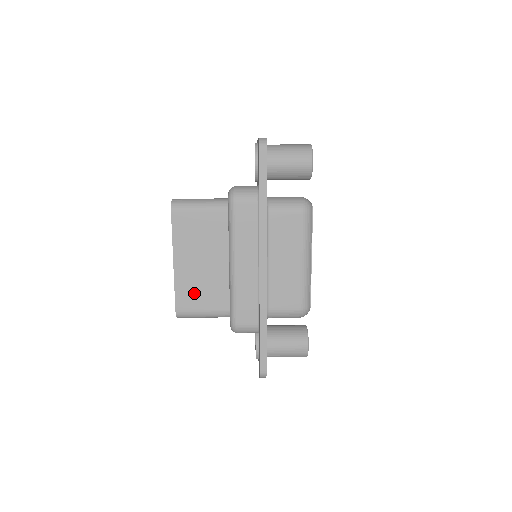
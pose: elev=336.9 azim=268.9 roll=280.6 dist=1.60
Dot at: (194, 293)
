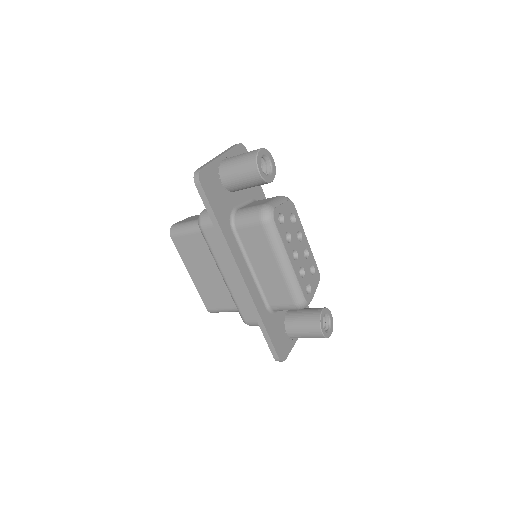
Dot at: (213, 296)
